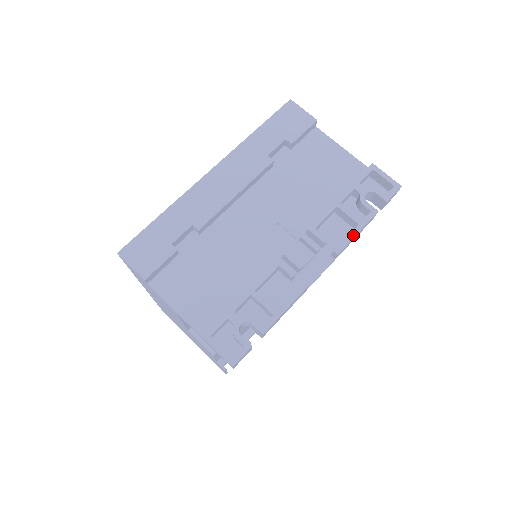
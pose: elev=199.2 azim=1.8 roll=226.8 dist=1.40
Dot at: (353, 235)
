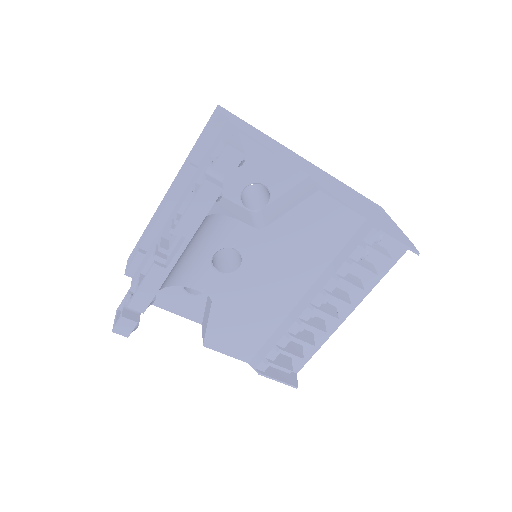
Dot at: (186, 210)
